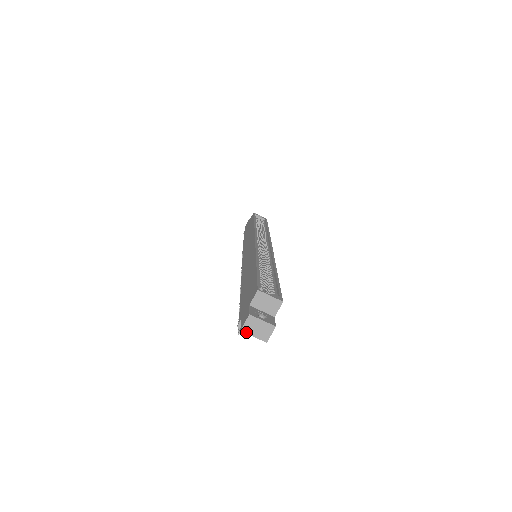
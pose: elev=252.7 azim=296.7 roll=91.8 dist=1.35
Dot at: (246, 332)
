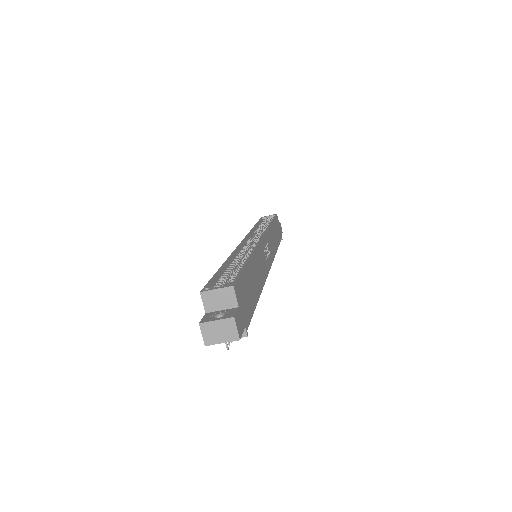
Dot at: (211, 344)
